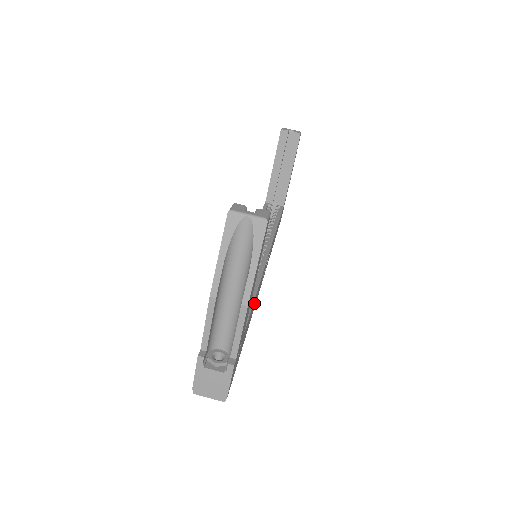
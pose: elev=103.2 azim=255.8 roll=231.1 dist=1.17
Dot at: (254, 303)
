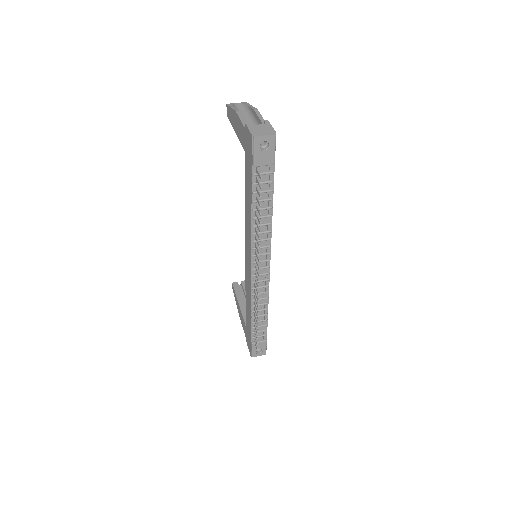
Dot at: occluded
